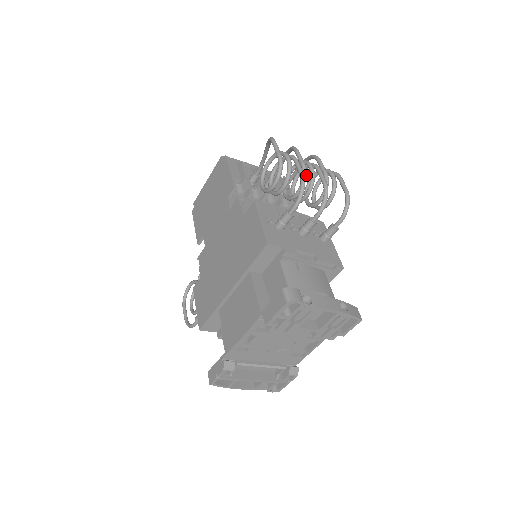
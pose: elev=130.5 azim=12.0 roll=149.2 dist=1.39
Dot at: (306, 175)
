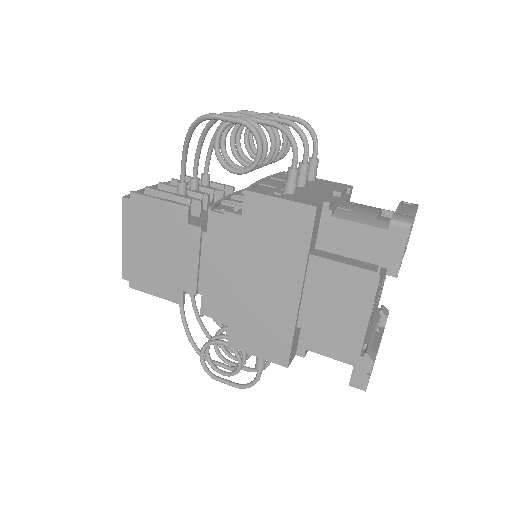
Dot at: occluded
